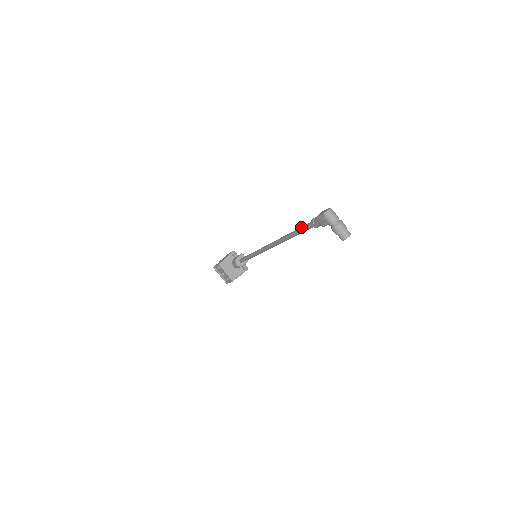
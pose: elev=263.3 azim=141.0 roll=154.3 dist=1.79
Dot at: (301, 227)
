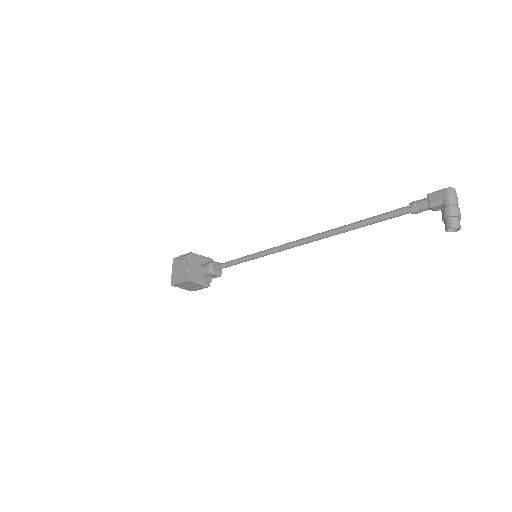
Dot at: occluded
